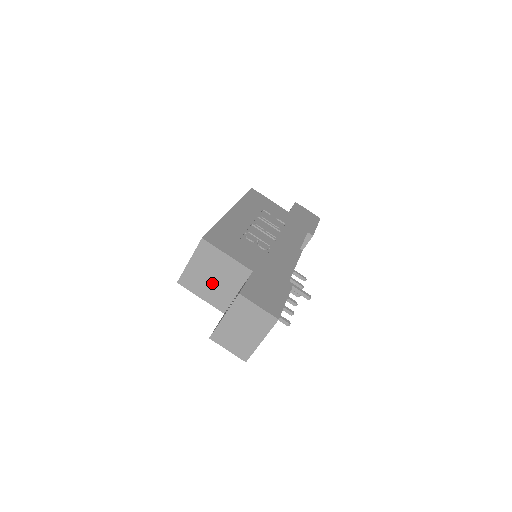
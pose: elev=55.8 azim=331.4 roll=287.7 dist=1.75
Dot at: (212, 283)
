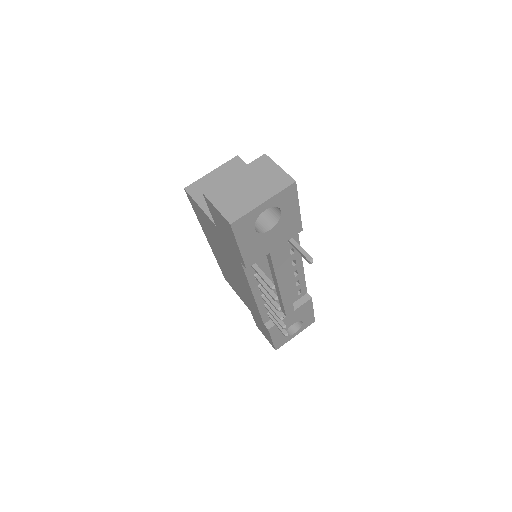
Dot at: occluded
